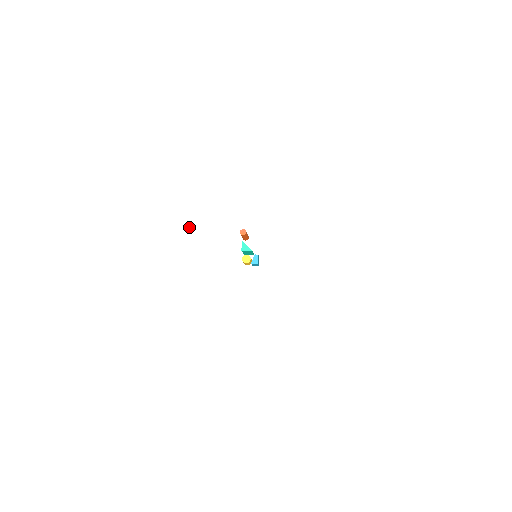
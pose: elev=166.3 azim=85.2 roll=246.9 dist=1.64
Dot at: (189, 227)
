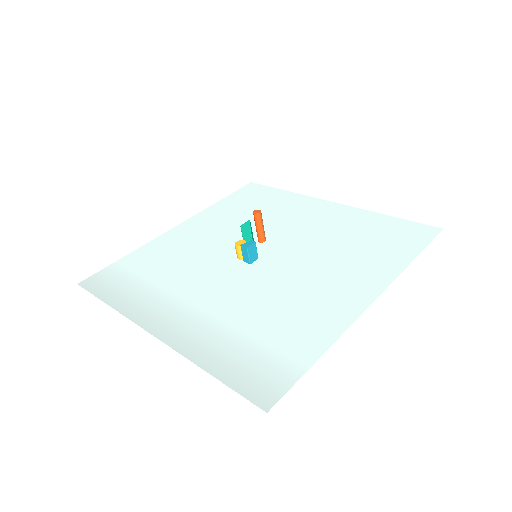
Dot at: (220, 217)
